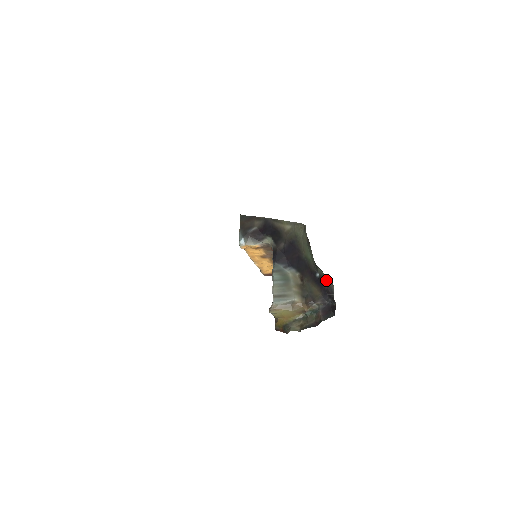
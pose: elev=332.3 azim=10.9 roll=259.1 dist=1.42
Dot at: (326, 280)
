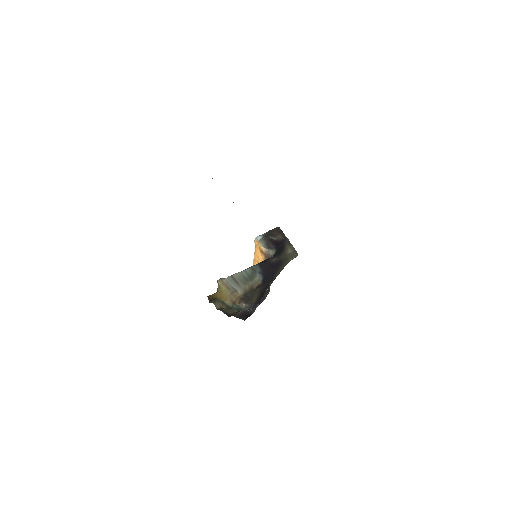
Dot at: (267, 293)
